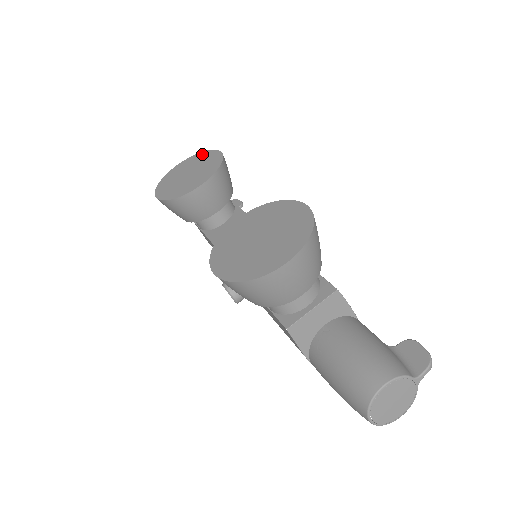
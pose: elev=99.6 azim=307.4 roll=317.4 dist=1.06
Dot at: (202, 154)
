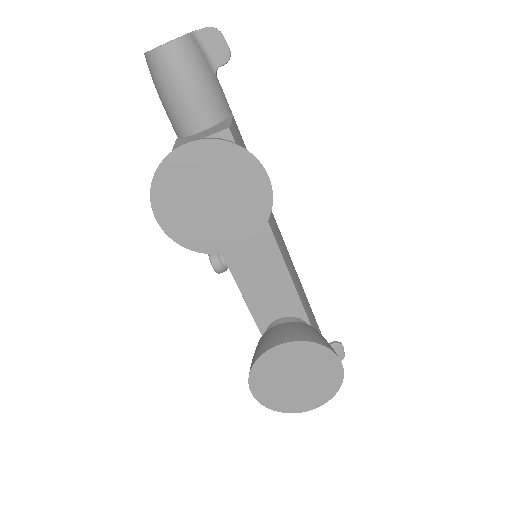
Dot at: (236, 155)
